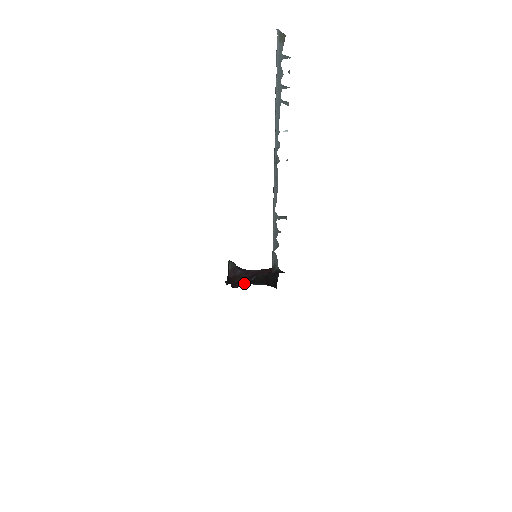
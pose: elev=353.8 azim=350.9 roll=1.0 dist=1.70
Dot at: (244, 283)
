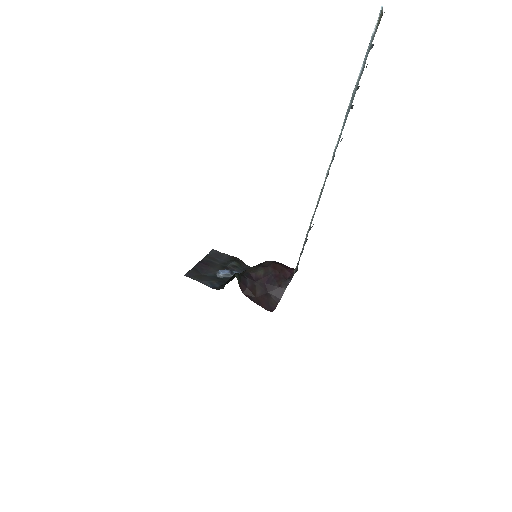
Dot at: (273, 299)
